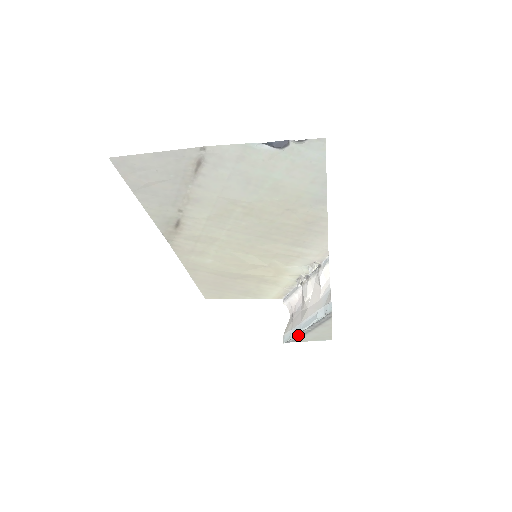
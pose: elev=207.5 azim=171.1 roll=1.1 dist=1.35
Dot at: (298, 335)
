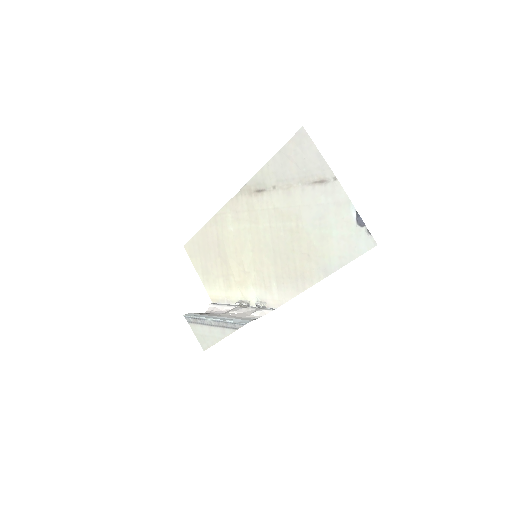
Dot at: (200, 320)
